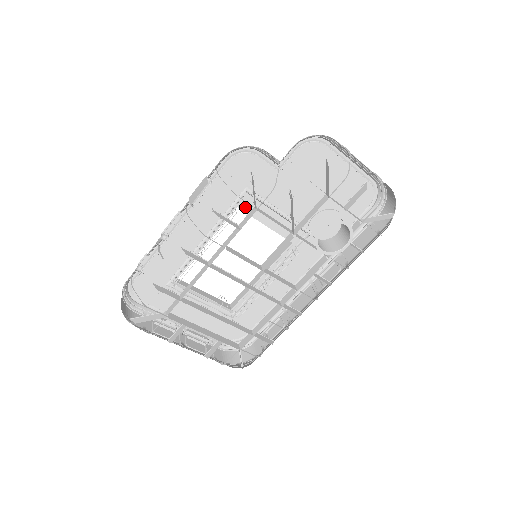
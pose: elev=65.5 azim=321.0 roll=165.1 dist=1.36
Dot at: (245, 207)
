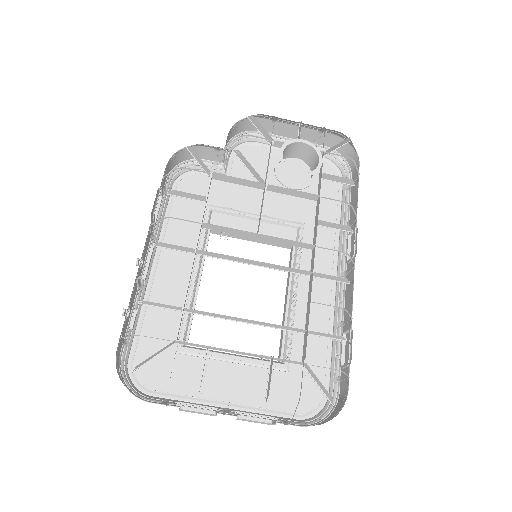
Dot at: occluded
